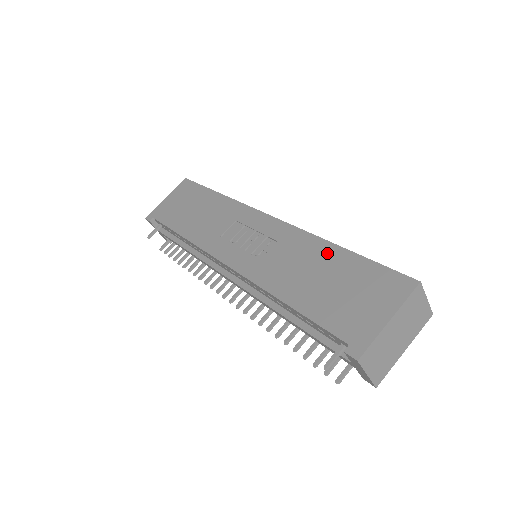
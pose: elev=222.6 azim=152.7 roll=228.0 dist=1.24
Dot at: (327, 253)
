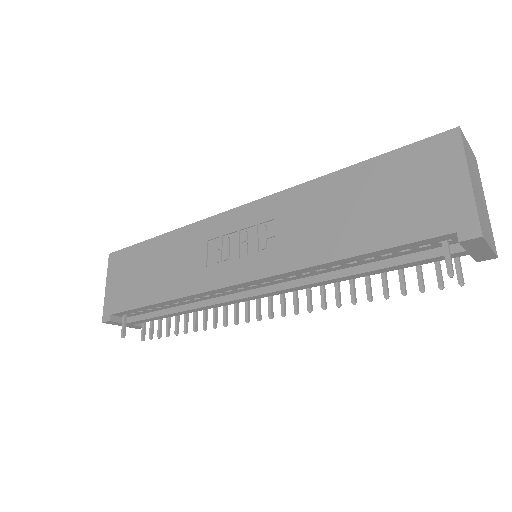
Dot at: (337, 184)
